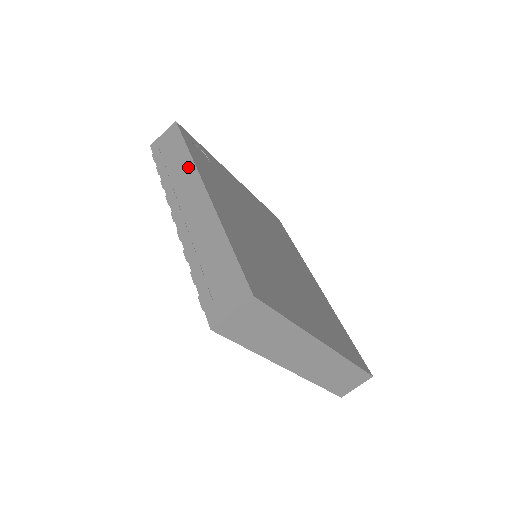
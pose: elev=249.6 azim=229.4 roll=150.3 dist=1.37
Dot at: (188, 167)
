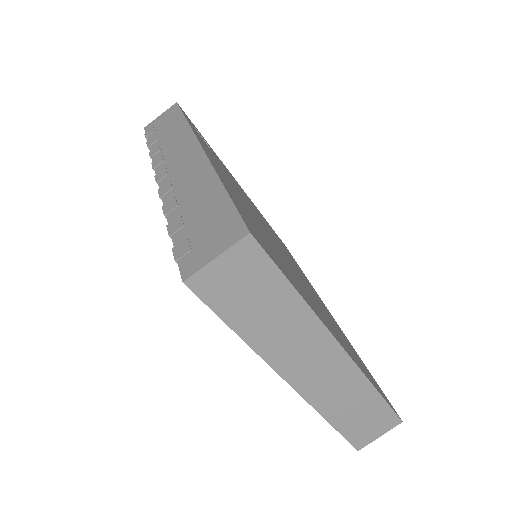
Dot at: (183, 133)
